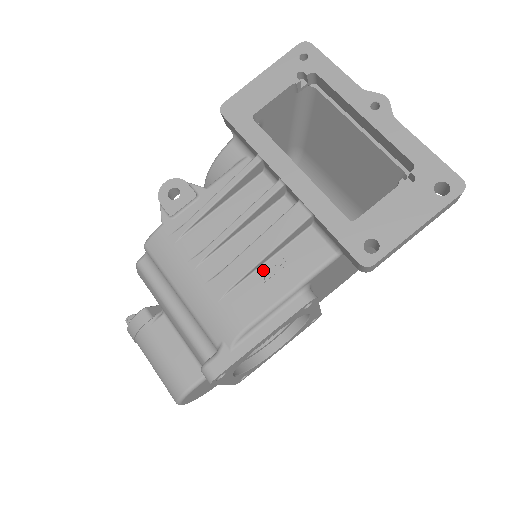
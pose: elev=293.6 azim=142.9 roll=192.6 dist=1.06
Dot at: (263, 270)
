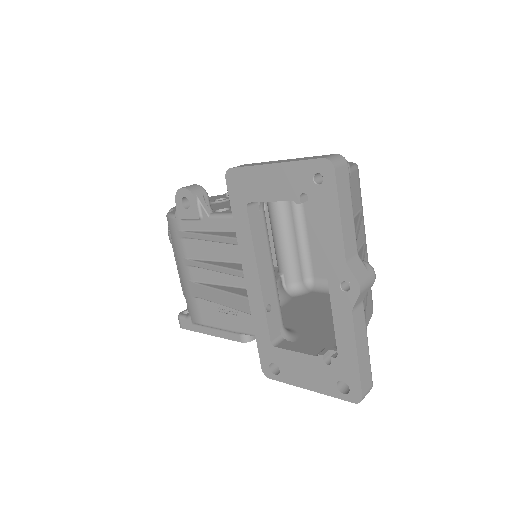
Dot at: (222, 305)
